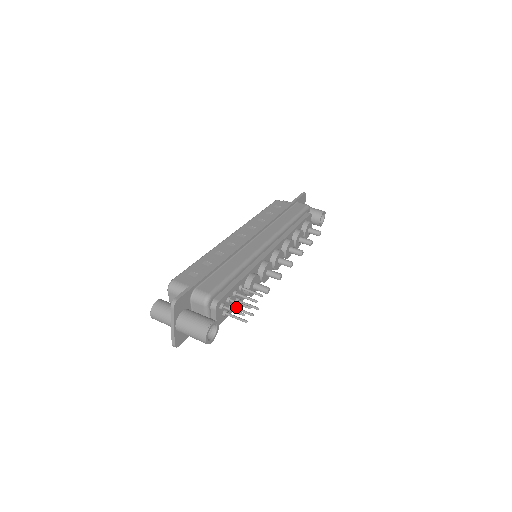
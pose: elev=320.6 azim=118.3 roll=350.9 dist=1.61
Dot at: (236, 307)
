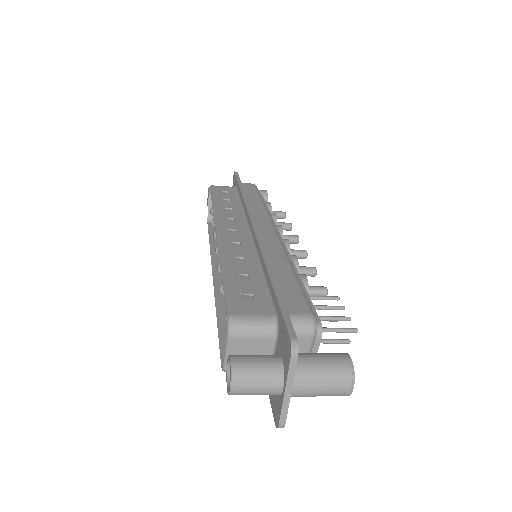
Dot at: occluded
